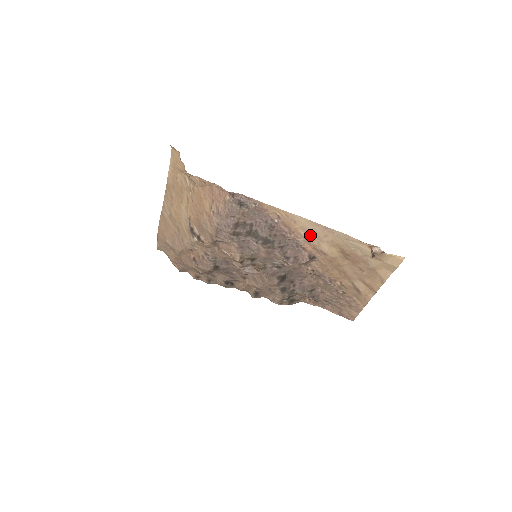
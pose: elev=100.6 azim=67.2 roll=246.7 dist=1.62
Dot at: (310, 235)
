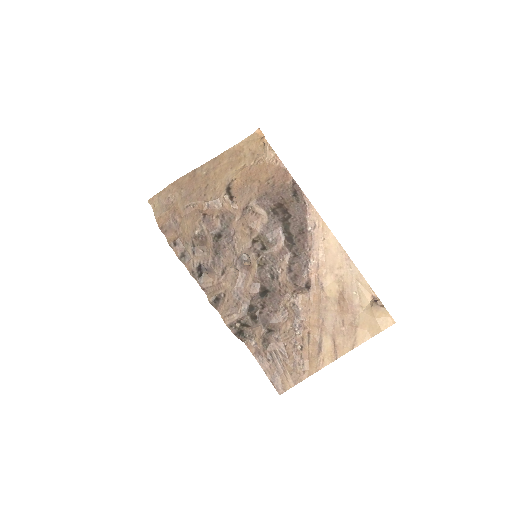
Dot at: (326, 261)
